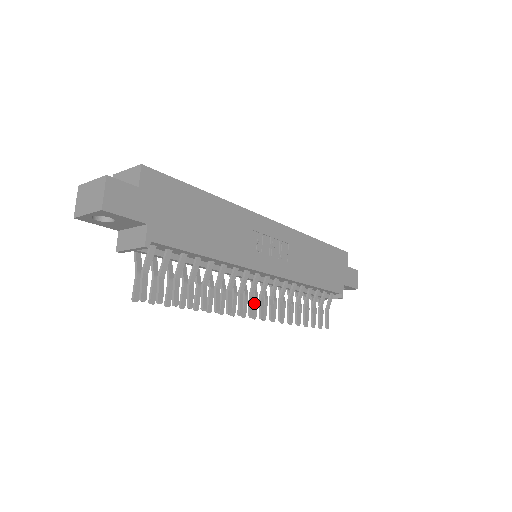
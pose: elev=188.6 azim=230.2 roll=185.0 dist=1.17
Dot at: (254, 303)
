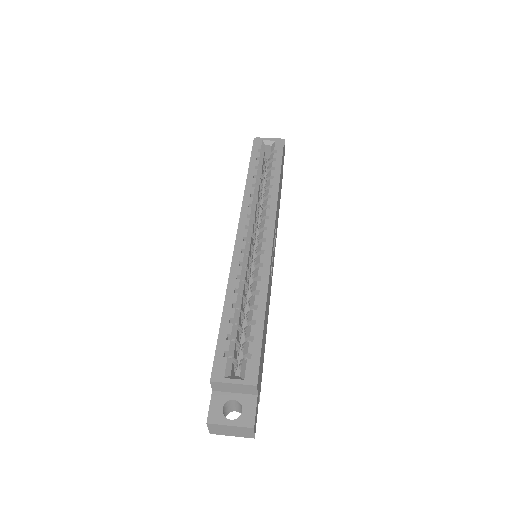
Dot at: occluded
